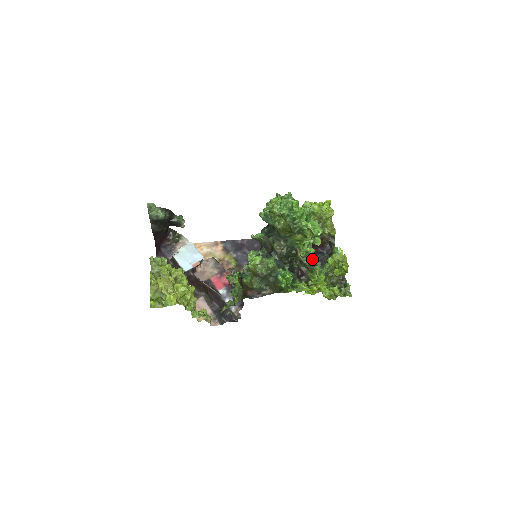
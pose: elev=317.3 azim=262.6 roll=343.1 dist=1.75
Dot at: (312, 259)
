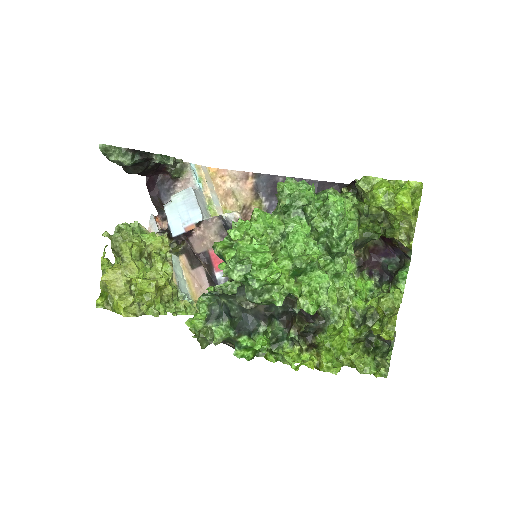
Dot at: (323, 312)
